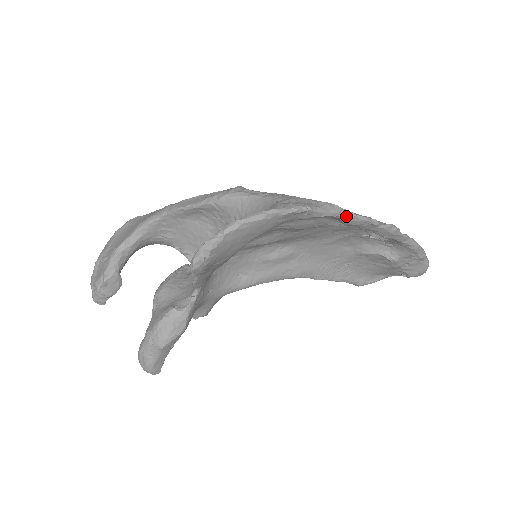
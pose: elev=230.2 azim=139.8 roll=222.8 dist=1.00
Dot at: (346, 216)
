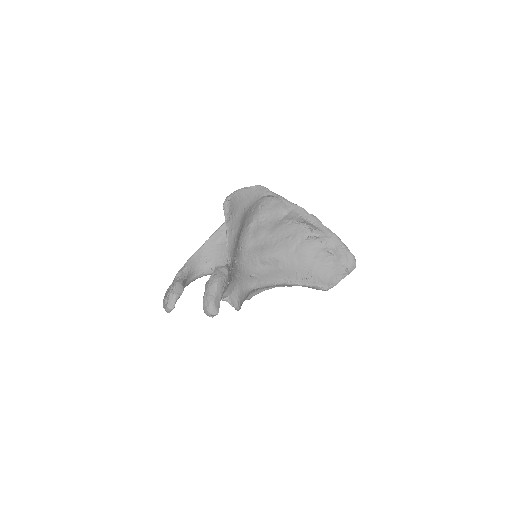
Dot at: (287, 201)
